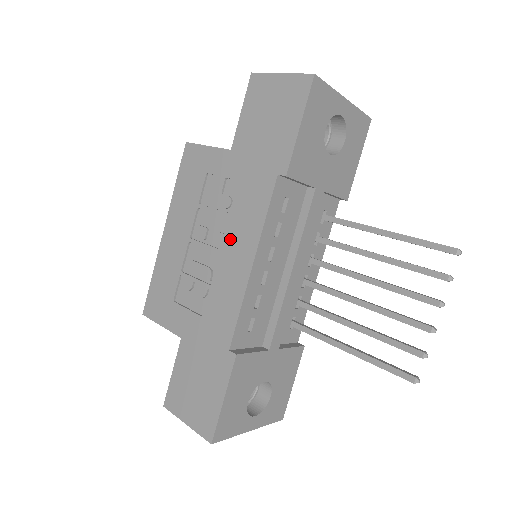
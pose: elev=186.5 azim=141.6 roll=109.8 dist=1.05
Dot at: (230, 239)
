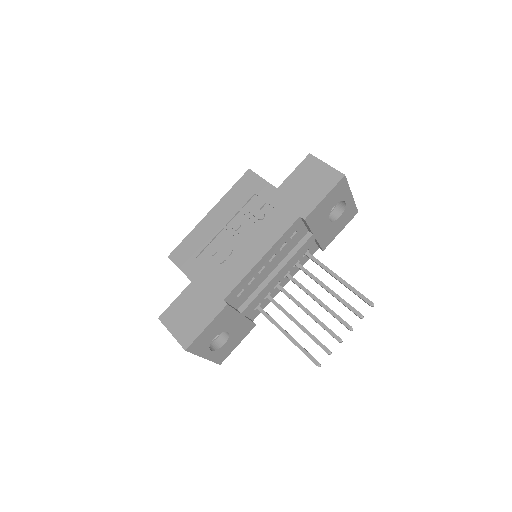
Dot at: (253, 238)
